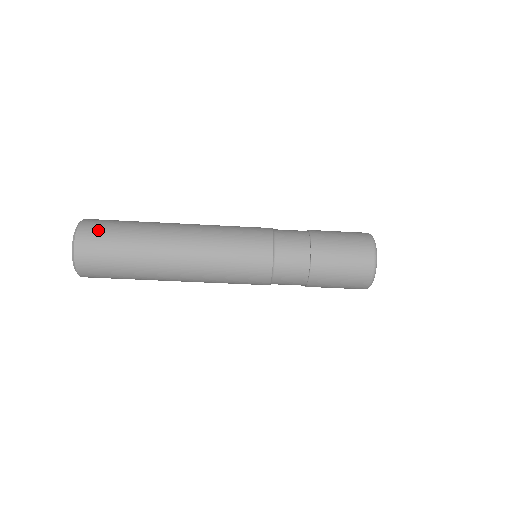
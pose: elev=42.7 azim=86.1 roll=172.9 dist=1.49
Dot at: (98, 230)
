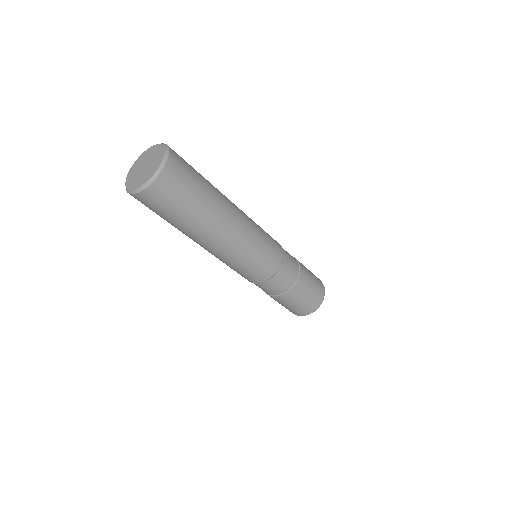
Dot at: (184, 161)
